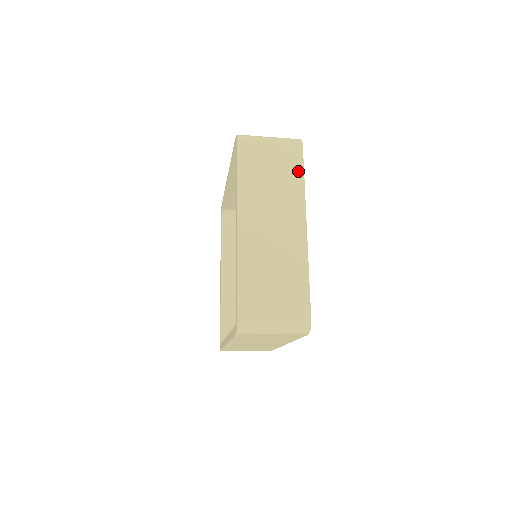
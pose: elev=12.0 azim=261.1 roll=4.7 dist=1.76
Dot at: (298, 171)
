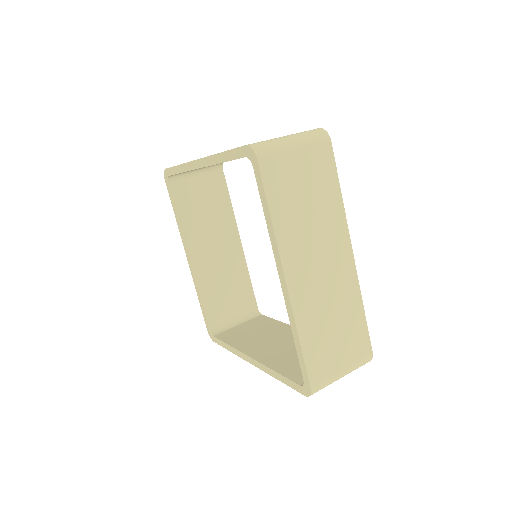
Dot at: (333, 182)
